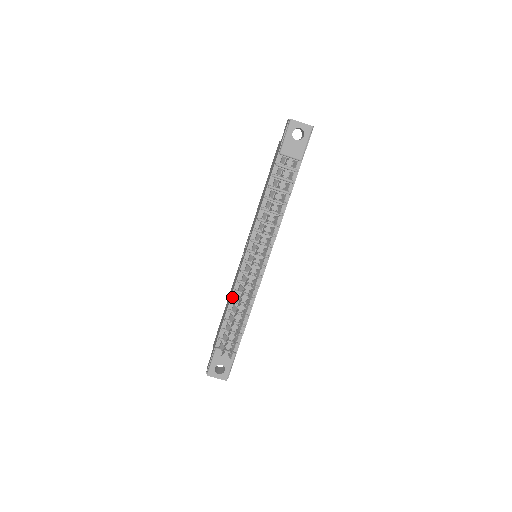
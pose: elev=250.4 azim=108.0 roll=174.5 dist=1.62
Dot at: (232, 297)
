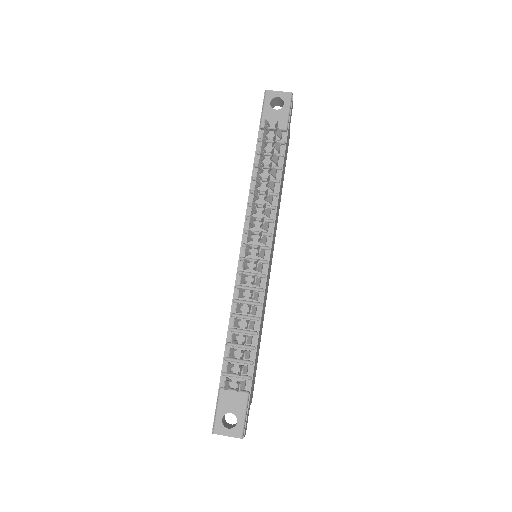
Dot at: (232, 310)
